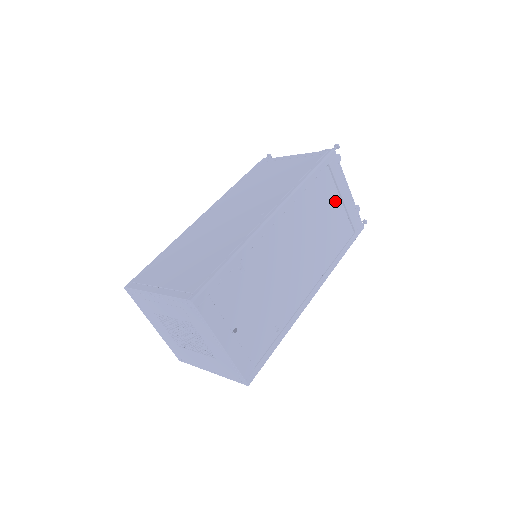
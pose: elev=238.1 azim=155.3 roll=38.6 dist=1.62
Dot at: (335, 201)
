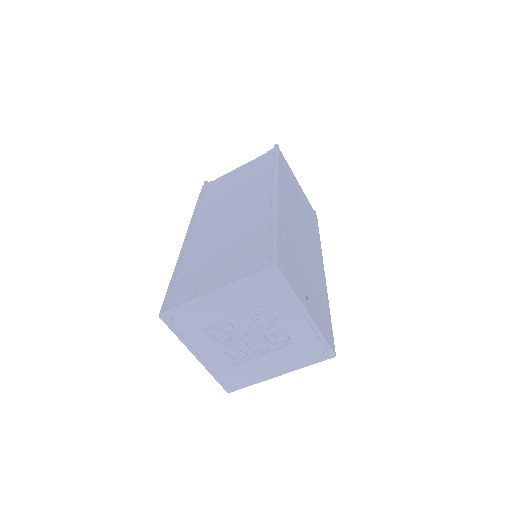
Dot at: (296, 190)
